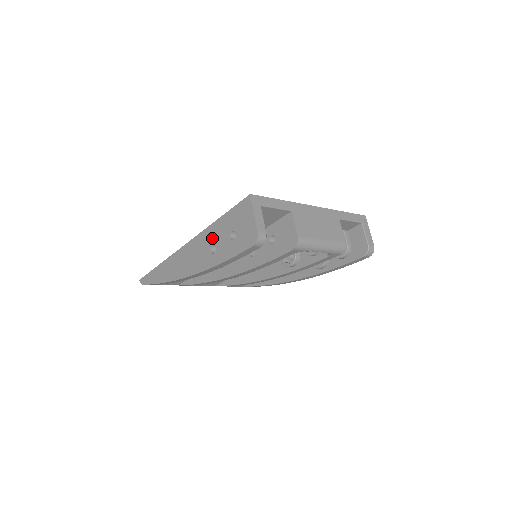
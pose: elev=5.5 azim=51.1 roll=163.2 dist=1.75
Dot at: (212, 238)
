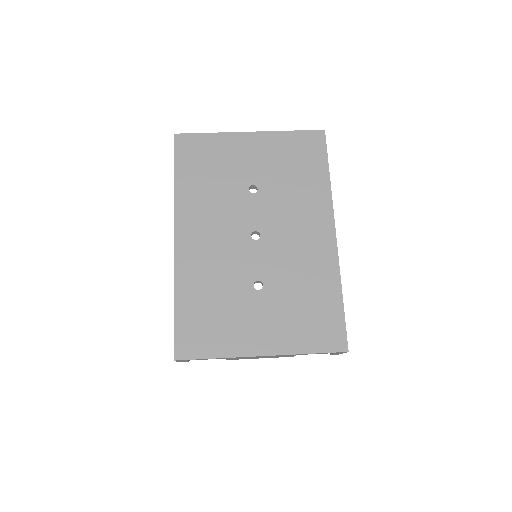
Dot at: occluded
